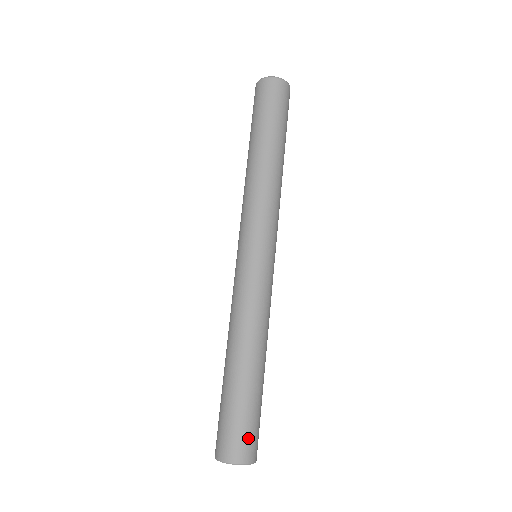
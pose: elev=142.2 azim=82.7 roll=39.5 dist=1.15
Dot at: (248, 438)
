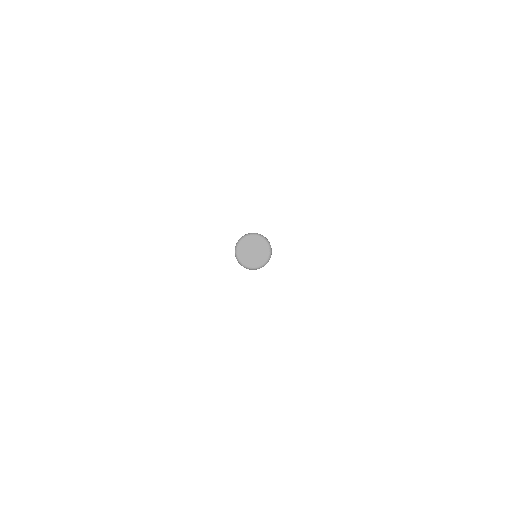
Dot at: occluded
